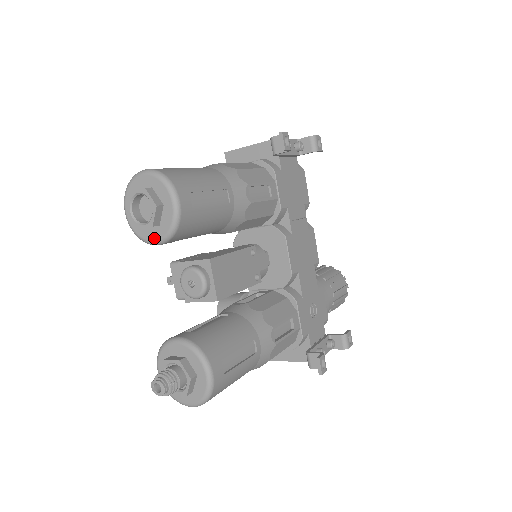
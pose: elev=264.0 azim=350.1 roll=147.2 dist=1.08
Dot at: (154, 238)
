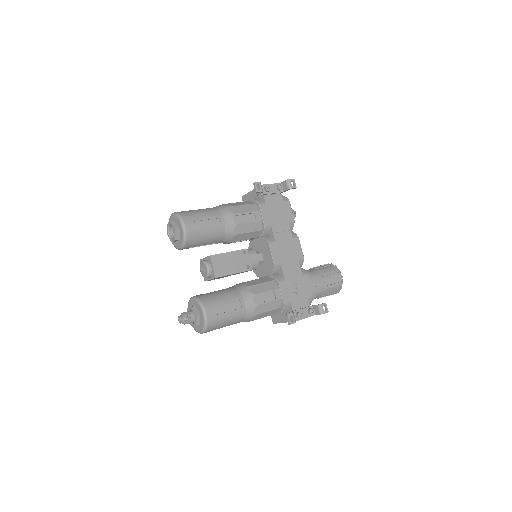
Dot at: (179, 246)
